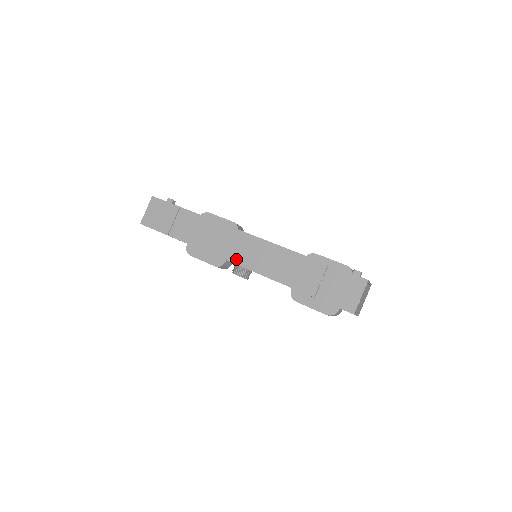
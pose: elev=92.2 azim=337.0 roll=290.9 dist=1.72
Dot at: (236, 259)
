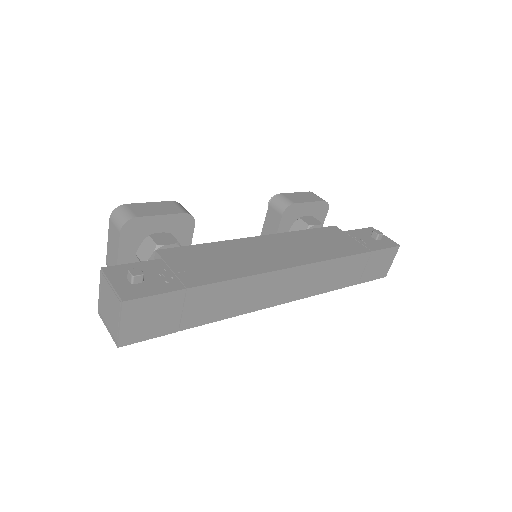
Dot at: (282, 300)
